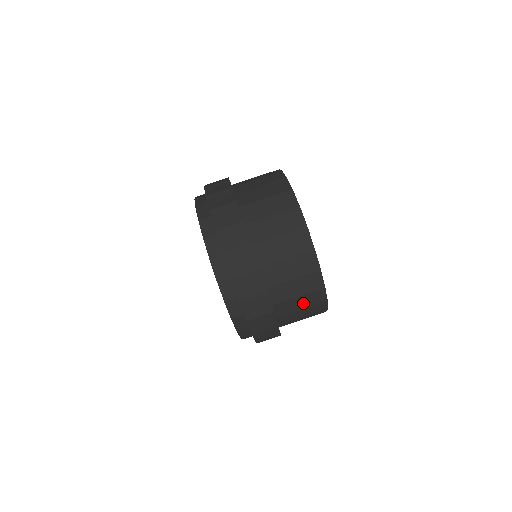
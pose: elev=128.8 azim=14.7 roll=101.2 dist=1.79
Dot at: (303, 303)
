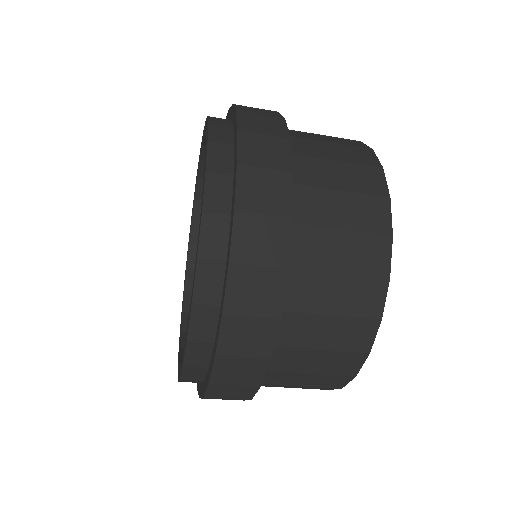
Dot at: (330, 335)
